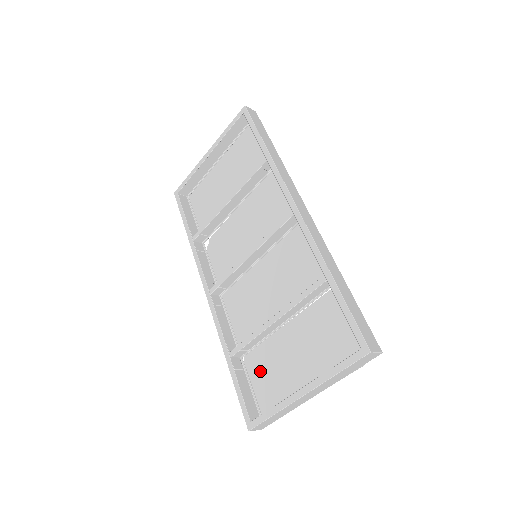
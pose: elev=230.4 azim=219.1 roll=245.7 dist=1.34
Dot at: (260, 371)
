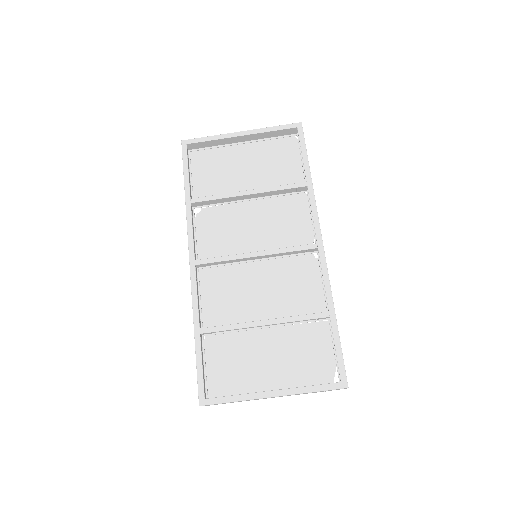
Dot at: (220, 356)
